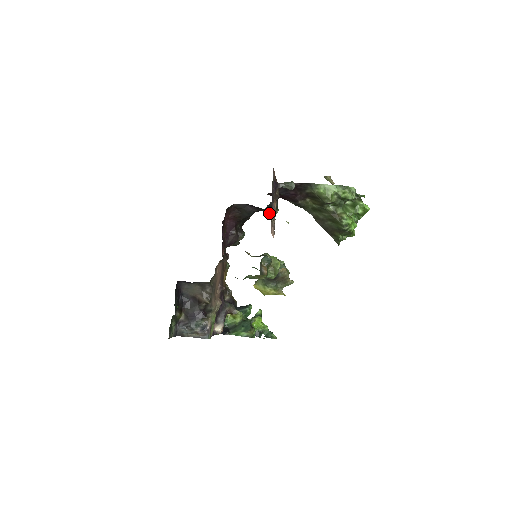
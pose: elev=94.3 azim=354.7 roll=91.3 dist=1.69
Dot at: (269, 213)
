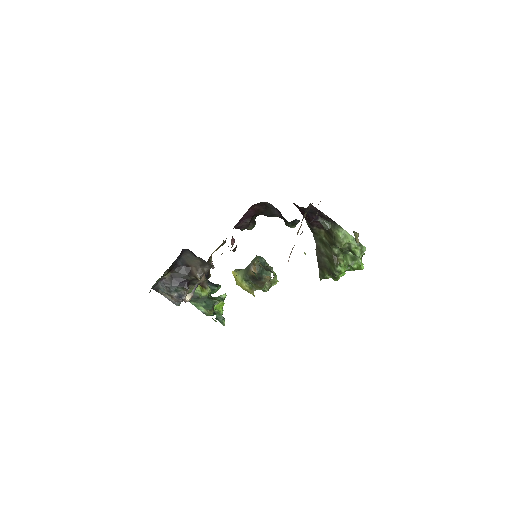
Dot at: (288, 225)
